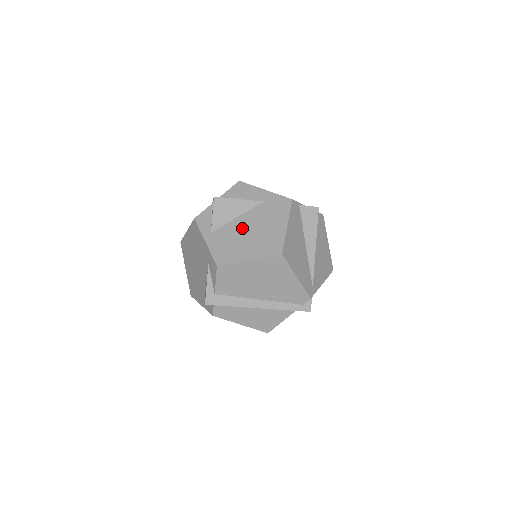
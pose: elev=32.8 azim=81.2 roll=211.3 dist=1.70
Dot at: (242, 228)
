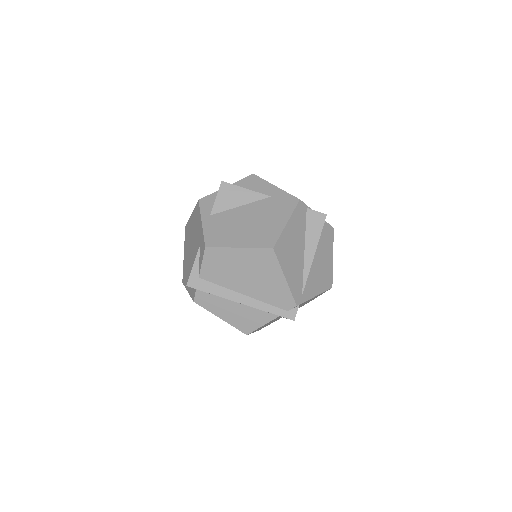
Dot at: (241, 217)
